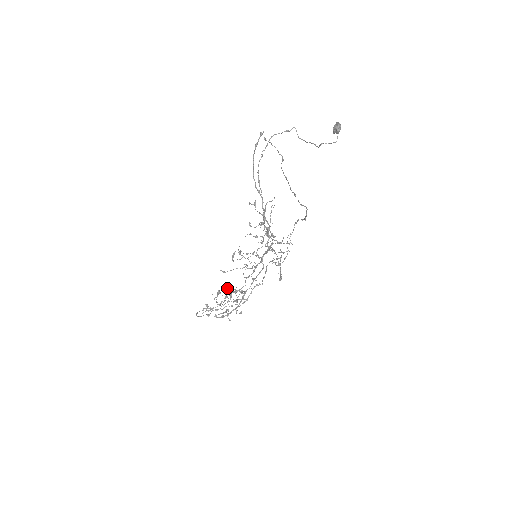
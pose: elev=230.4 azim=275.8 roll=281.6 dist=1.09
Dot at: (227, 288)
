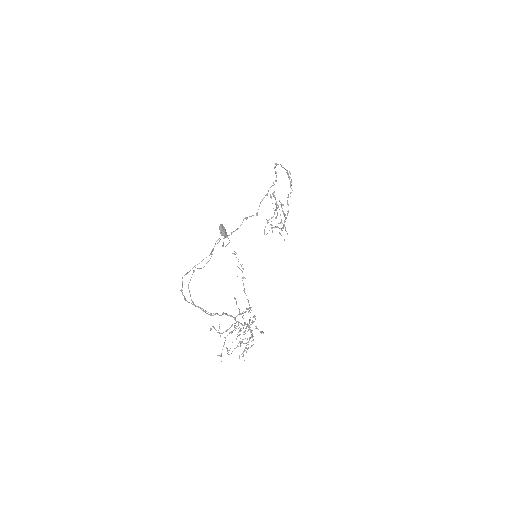
Dot at: (273, 196)
